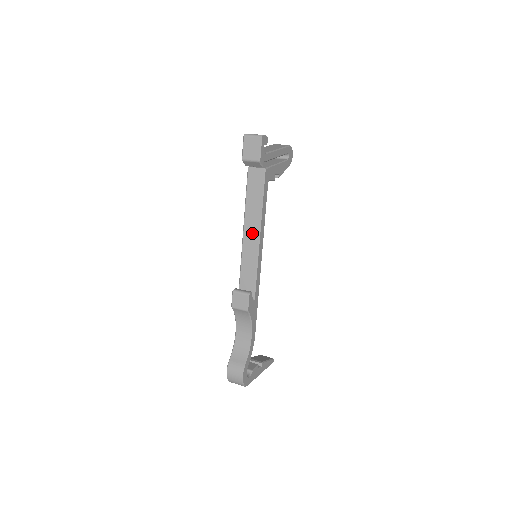
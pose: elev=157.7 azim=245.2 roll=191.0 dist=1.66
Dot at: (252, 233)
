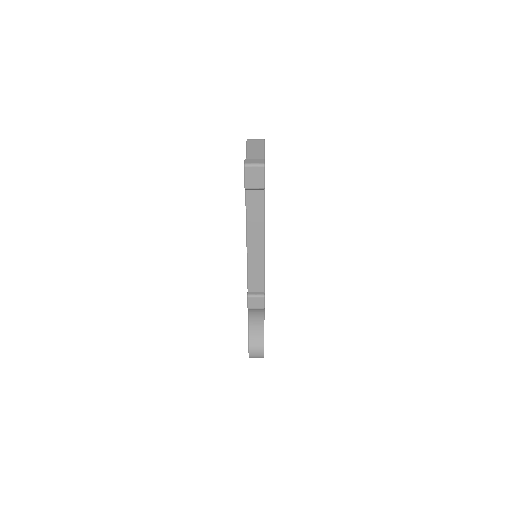
Dot at: (256, 244)
